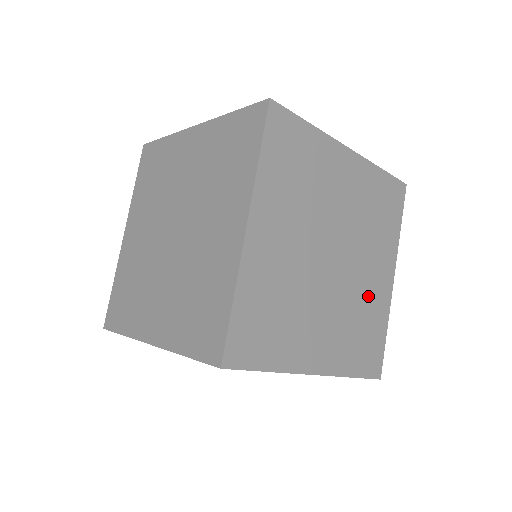
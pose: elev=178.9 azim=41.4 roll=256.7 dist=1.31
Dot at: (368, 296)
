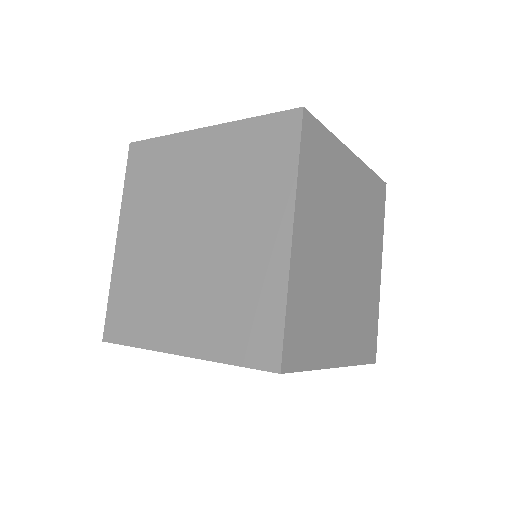
Dot at: (367, 289)
